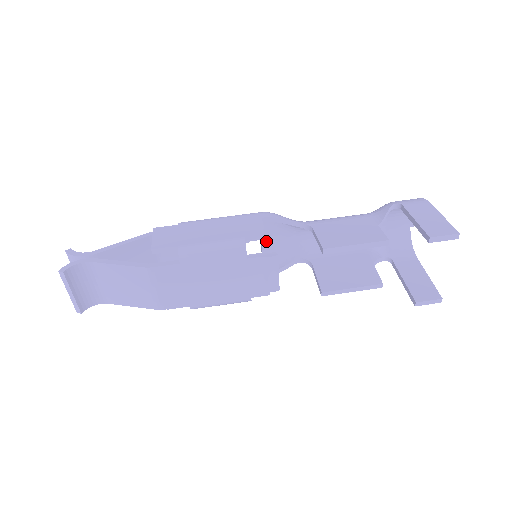
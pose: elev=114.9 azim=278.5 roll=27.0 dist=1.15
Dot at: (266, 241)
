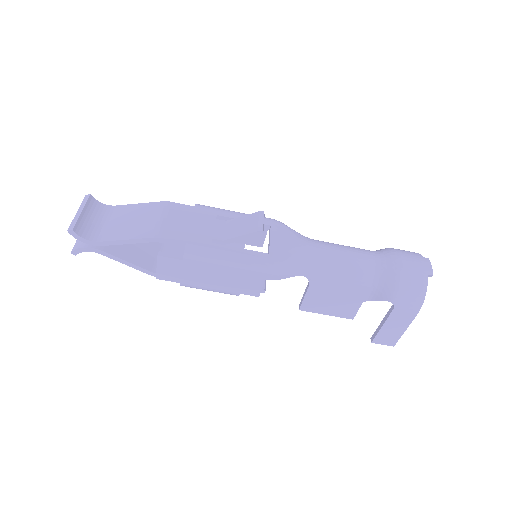
Dot at: occluded
